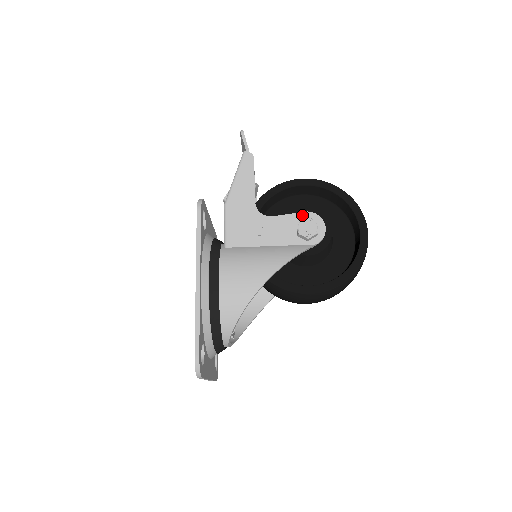
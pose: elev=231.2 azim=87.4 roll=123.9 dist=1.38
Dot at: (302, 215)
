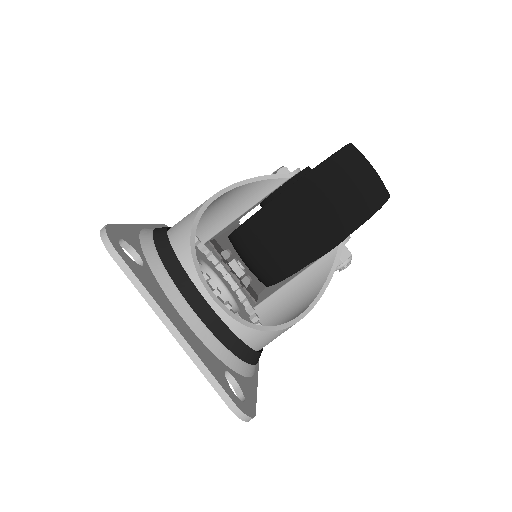
Dot at: occluded
